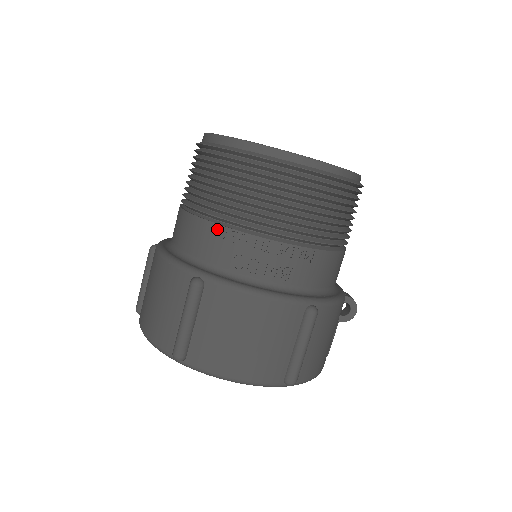
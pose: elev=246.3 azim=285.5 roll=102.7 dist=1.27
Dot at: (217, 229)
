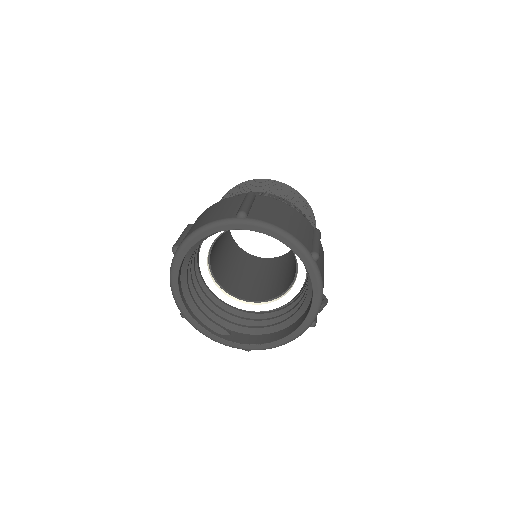
Dot at: (255, 193)
